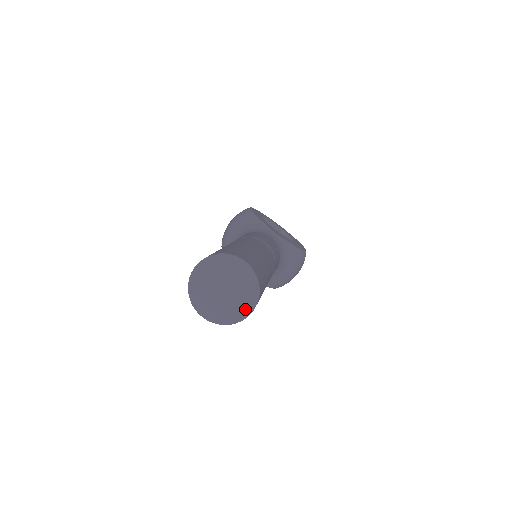
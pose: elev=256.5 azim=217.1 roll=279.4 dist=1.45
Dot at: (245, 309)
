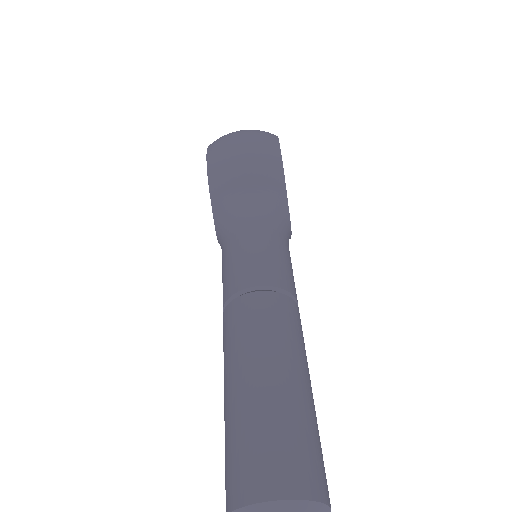
Dot at: out of frame
